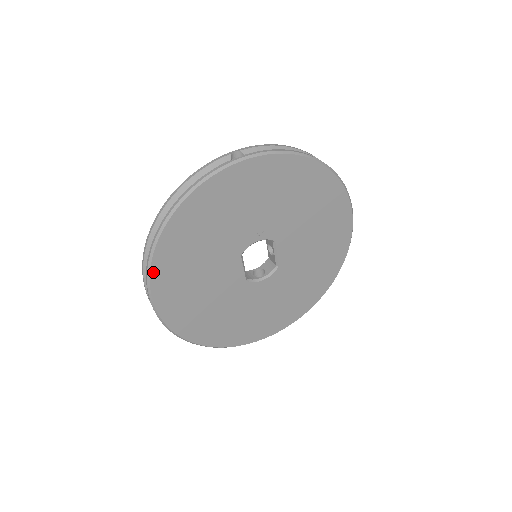
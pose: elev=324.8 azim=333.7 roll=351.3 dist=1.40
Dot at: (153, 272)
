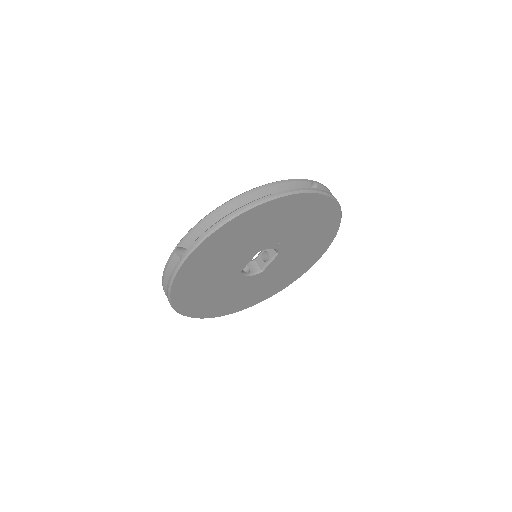
Dot at: (212, 236)
